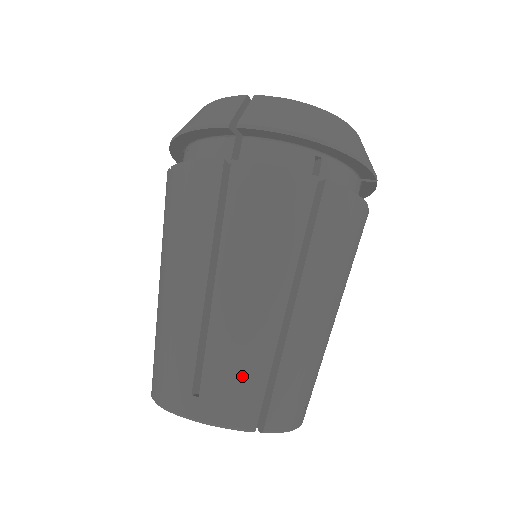
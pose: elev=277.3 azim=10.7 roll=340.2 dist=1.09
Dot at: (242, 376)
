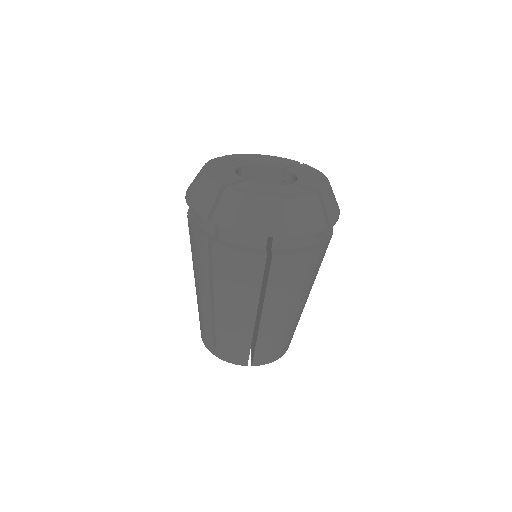
Dot at: (235, 345)
